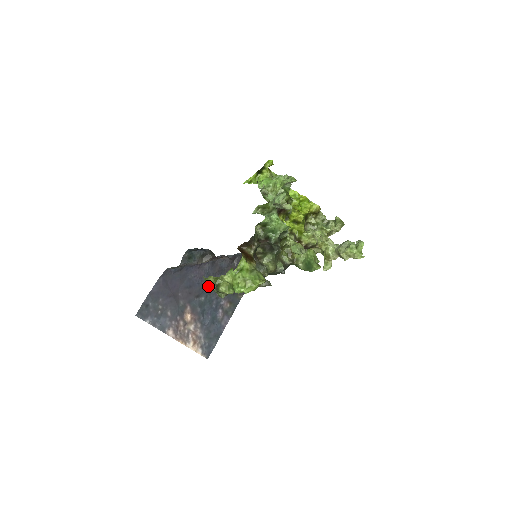
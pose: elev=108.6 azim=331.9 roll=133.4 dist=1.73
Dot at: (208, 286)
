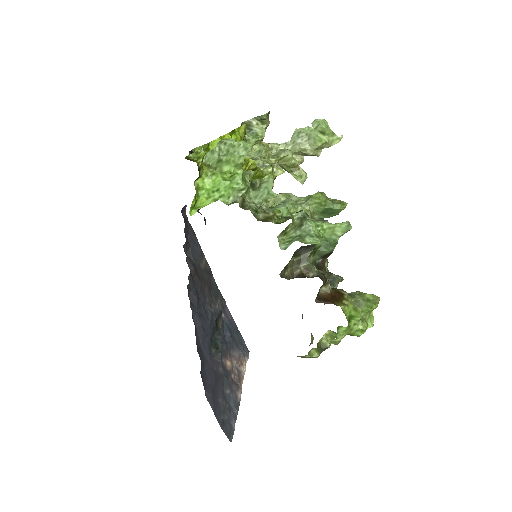
Dot at: occluded
